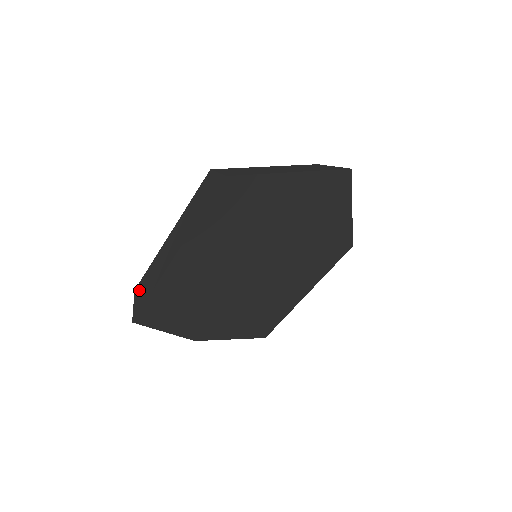
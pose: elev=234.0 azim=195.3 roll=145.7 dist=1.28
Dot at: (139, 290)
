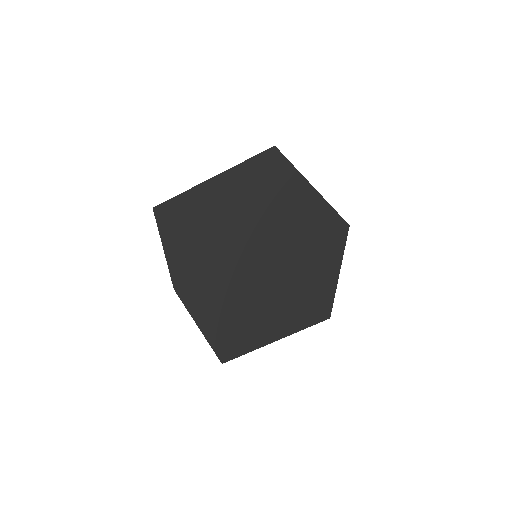
Dot at: occluded
